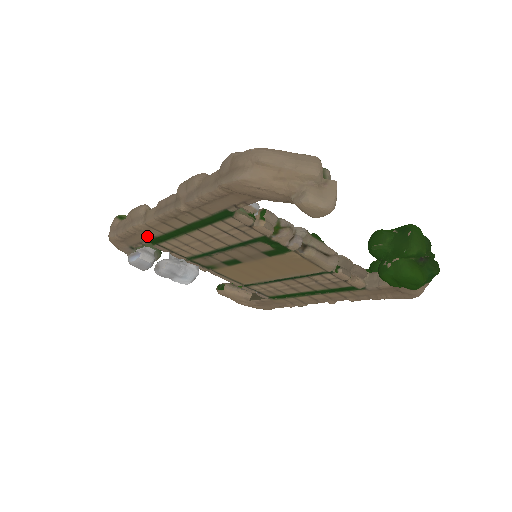
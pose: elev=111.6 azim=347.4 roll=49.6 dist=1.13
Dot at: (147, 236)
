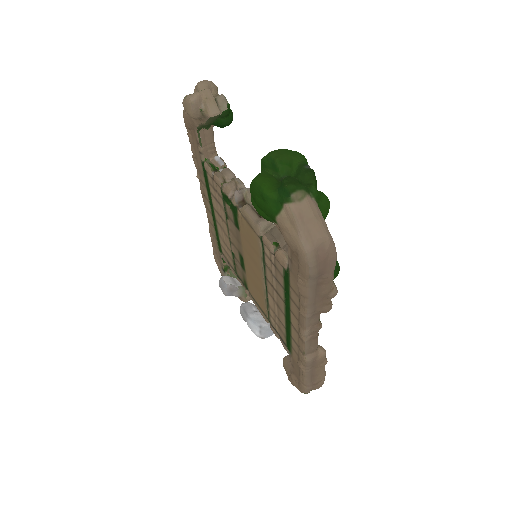
Dot at: (216, 240)
